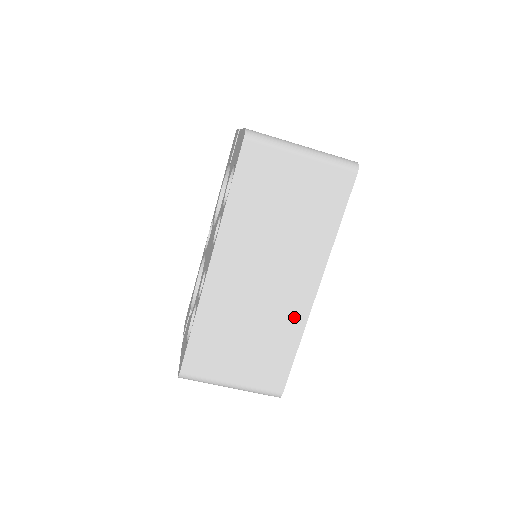
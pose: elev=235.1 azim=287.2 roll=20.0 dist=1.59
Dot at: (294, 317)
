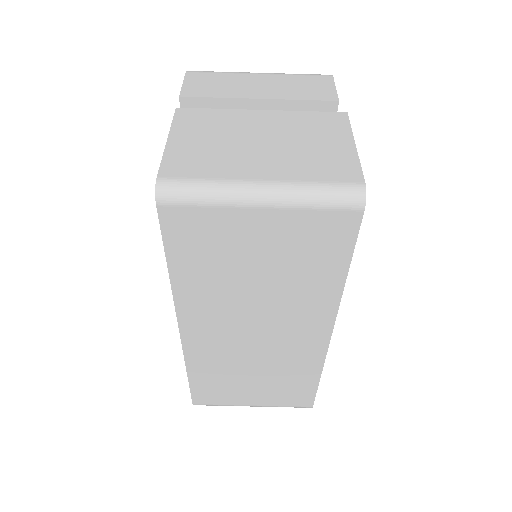
Dot at: (307, 358)
